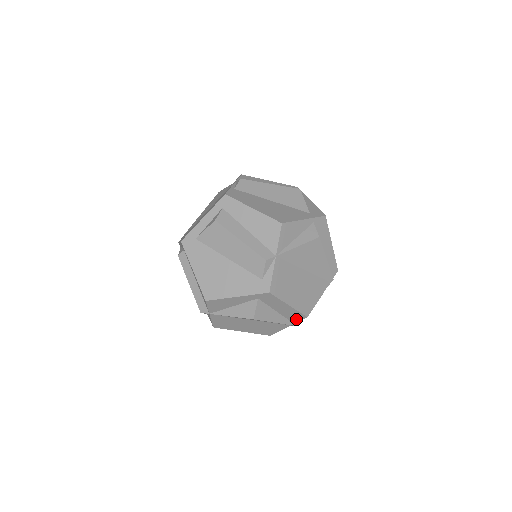
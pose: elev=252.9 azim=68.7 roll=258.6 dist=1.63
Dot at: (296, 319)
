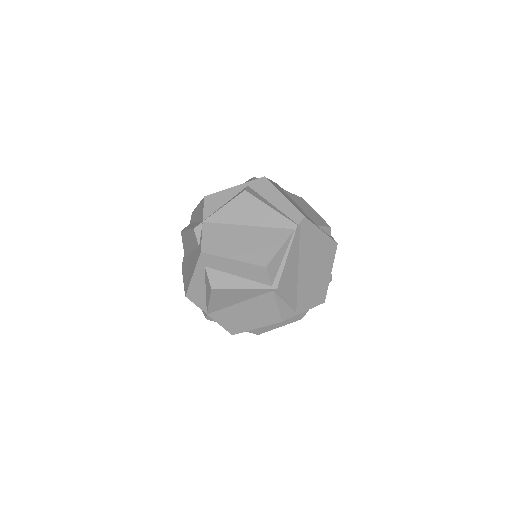
Dot at: (264, 277)
